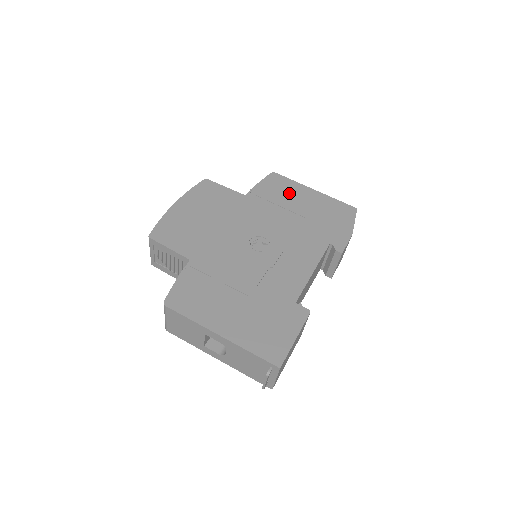
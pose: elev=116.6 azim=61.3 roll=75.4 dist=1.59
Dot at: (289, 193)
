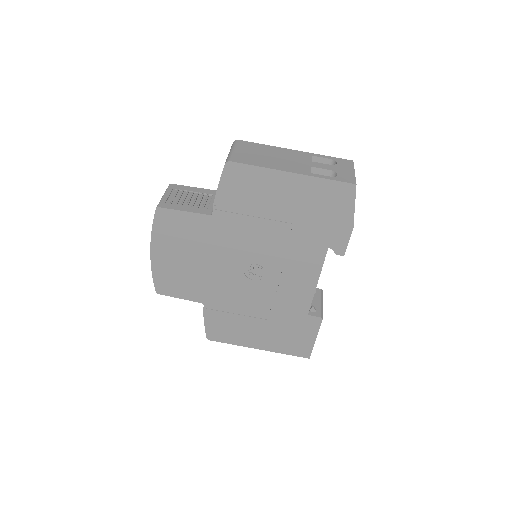
Dot at: (261, 192)
